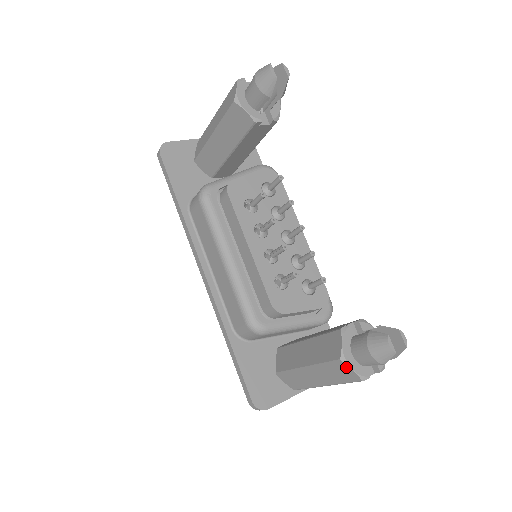
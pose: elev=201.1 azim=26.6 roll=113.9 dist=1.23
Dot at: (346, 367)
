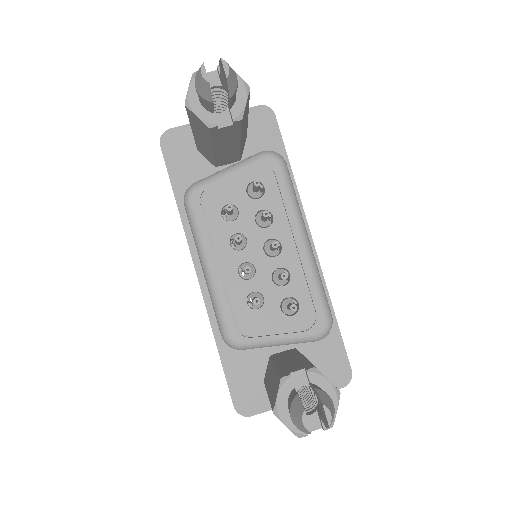
Dot at: (280, 420)
